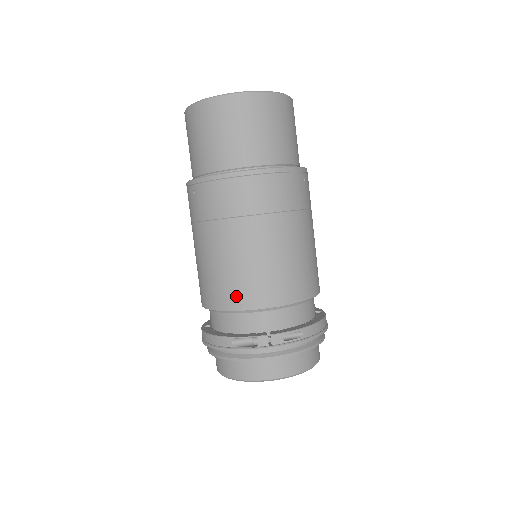
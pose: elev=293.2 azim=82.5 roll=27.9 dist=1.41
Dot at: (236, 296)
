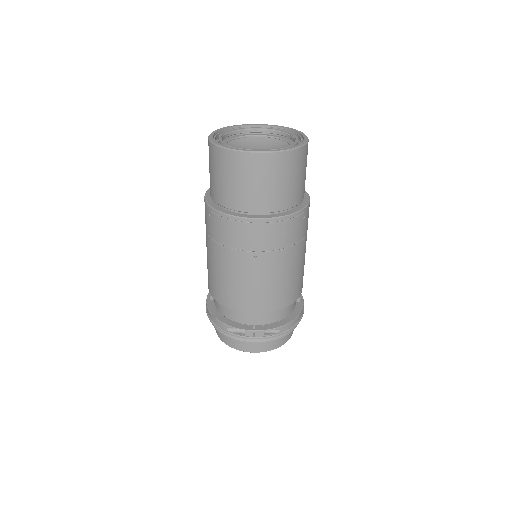
Dot at: (233, 301)
